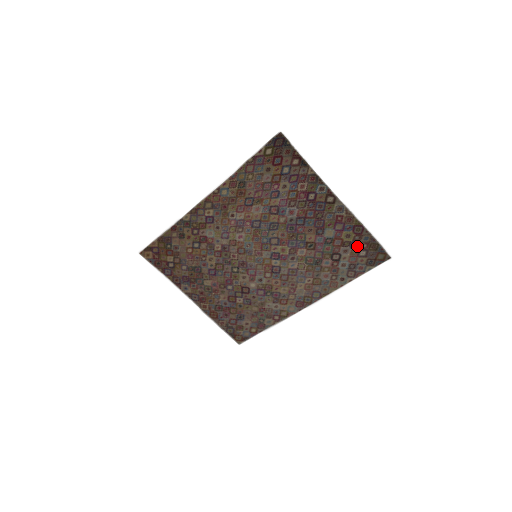
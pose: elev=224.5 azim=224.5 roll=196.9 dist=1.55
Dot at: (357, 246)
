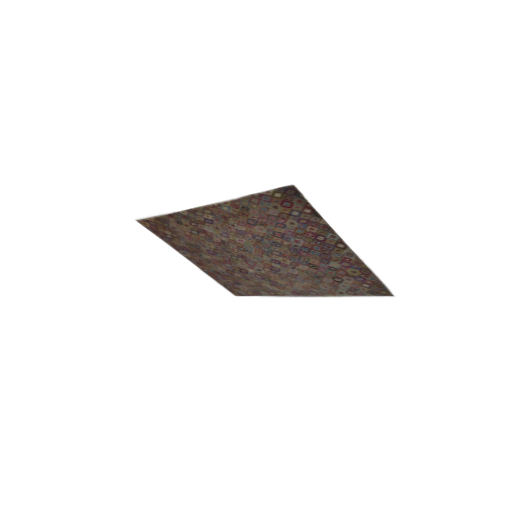
Dot at: (361, 280)
